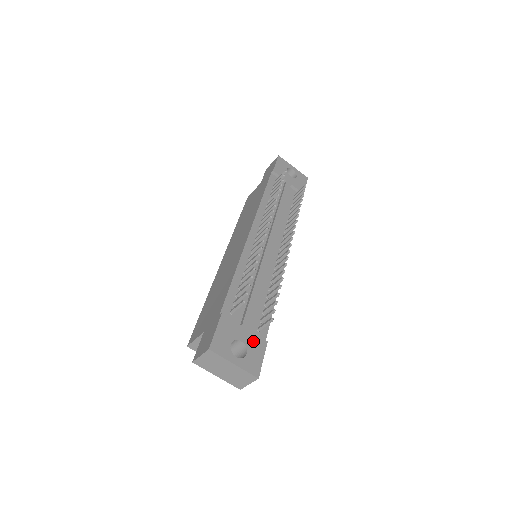
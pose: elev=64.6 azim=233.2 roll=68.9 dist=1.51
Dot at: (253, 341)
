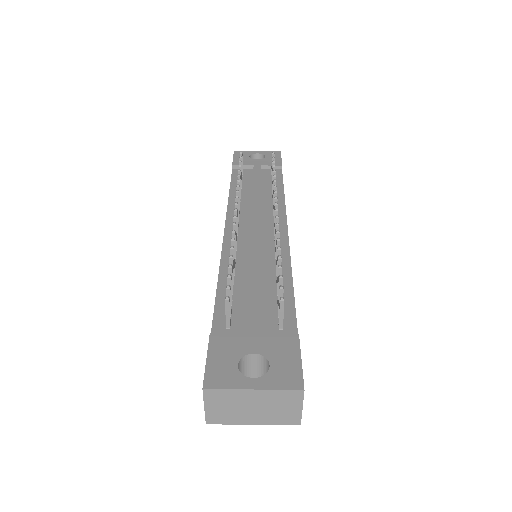
Dot at: (274, 344)
